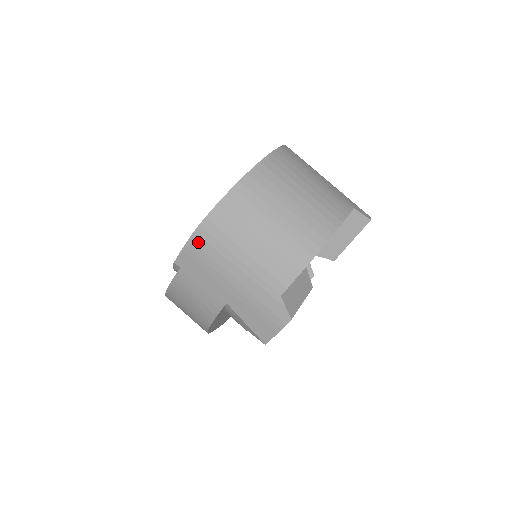
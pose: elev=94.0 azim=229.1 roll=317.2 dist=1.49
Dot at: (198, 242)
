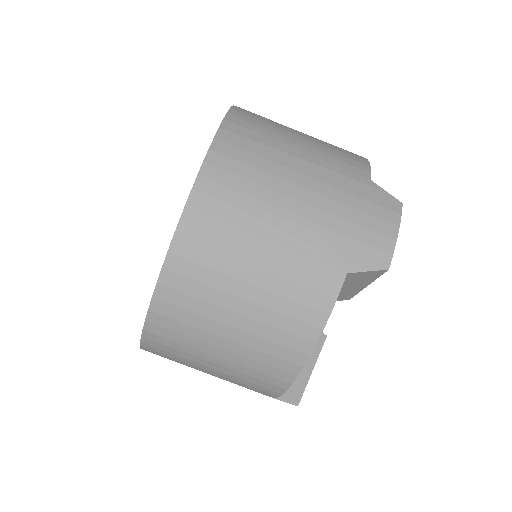
Dot at: occluded
